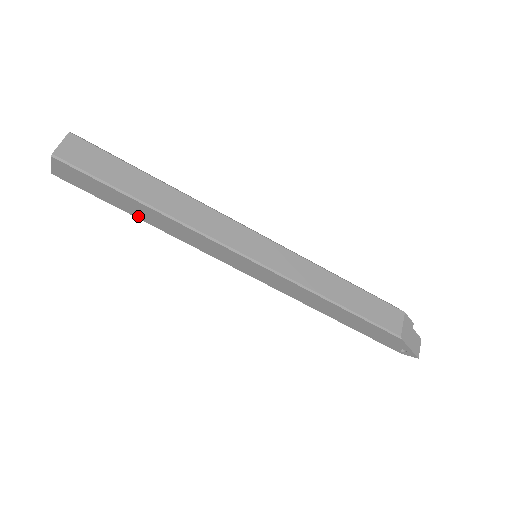
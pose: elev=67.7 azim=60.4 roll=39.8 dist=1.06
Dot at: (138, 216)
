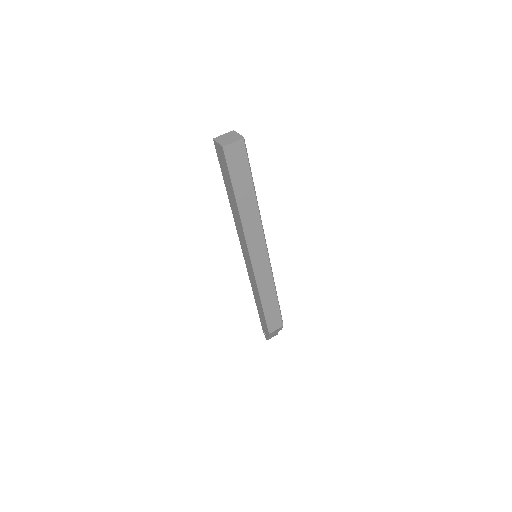
Dot at: (229, 195)
